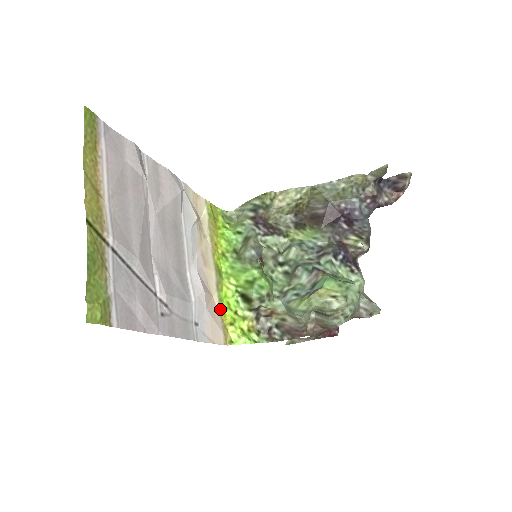
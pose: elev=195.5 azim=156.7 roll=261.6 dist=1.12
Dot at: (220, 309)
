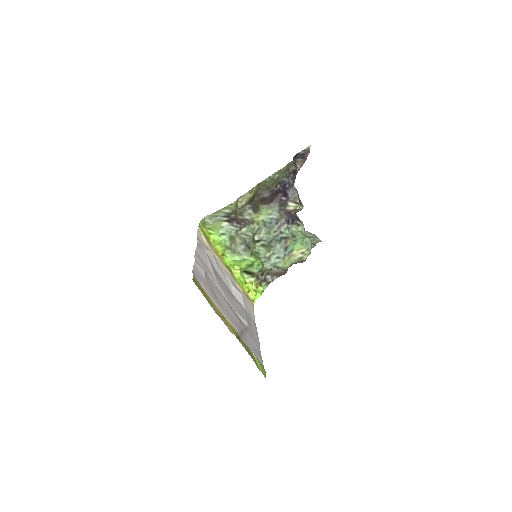
Dot at: (242, 290)
